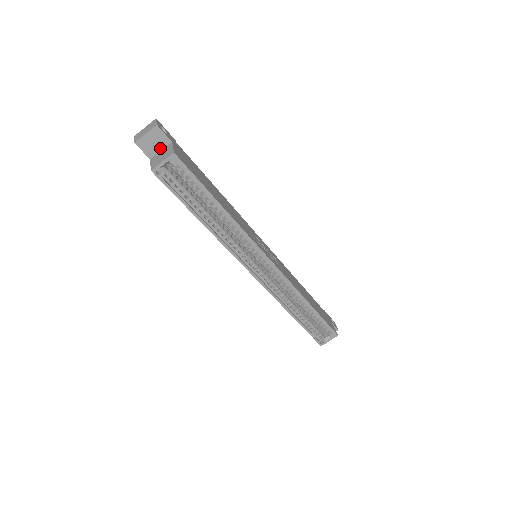
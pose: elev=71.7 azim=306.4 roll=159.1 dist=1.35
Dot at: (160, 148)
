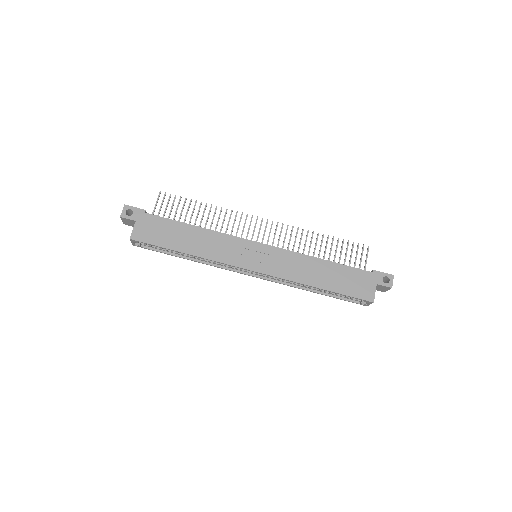
Dot at: occluded
